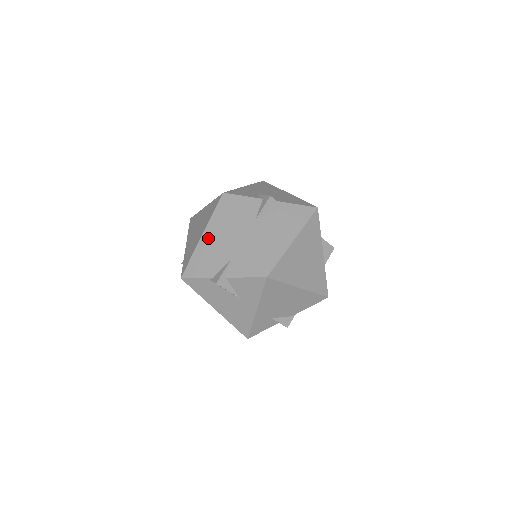
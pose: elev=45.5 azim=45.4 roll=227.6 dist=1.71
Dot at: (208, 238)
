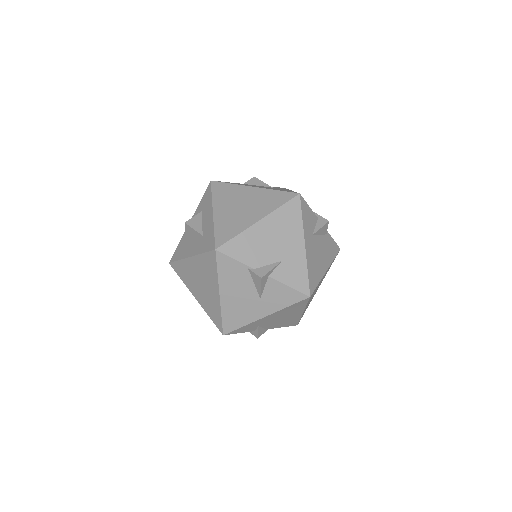
Dot at: (266, 227)
